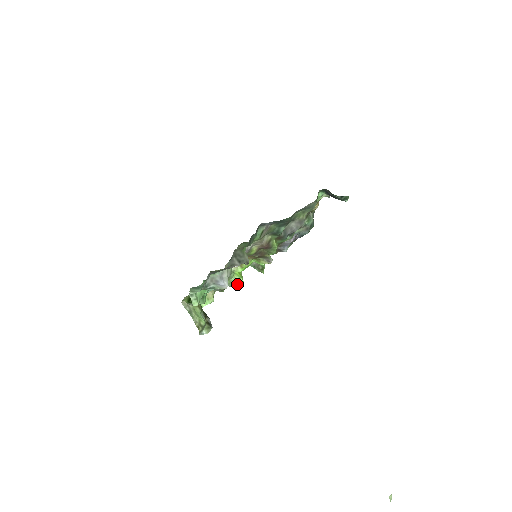
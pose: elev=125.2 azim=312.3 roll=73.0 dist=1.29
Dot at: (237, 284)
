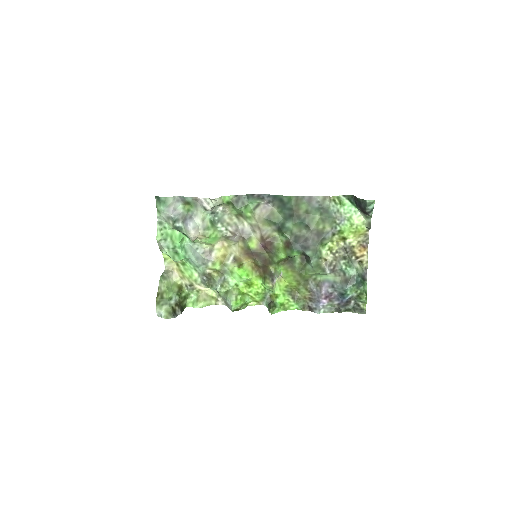
Dot at: (231, 296)
